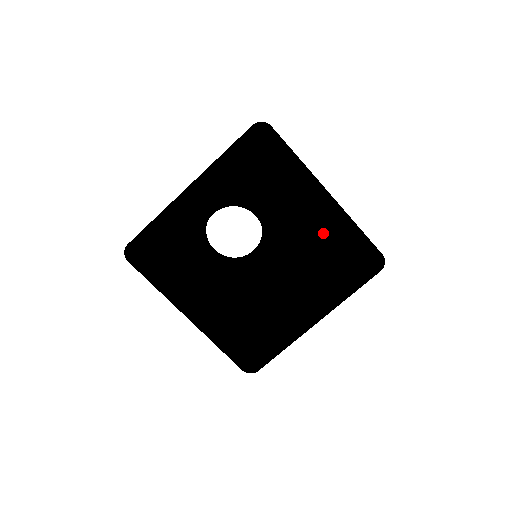
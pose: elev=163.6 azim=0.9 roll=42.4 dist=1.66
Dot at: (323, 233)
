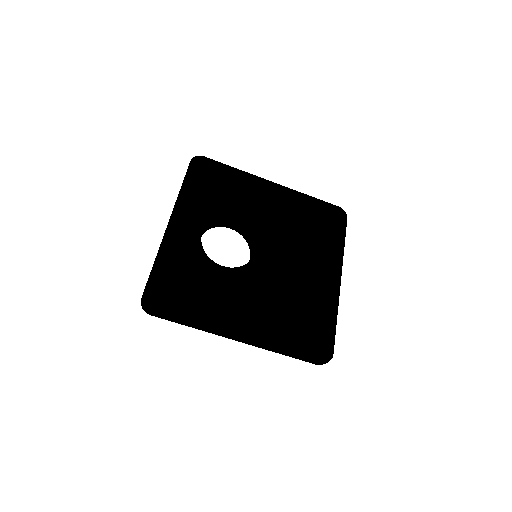
Dot at: (290, 210)
